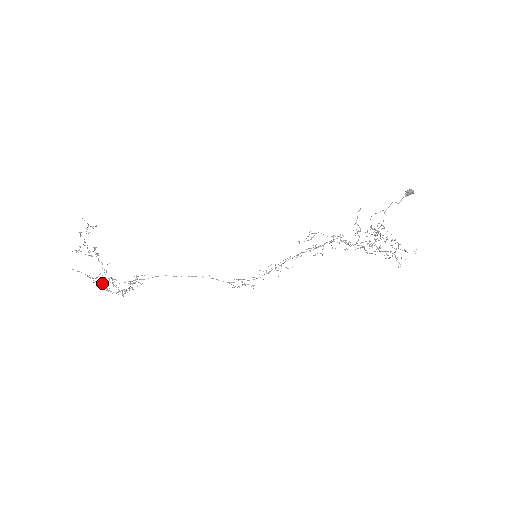
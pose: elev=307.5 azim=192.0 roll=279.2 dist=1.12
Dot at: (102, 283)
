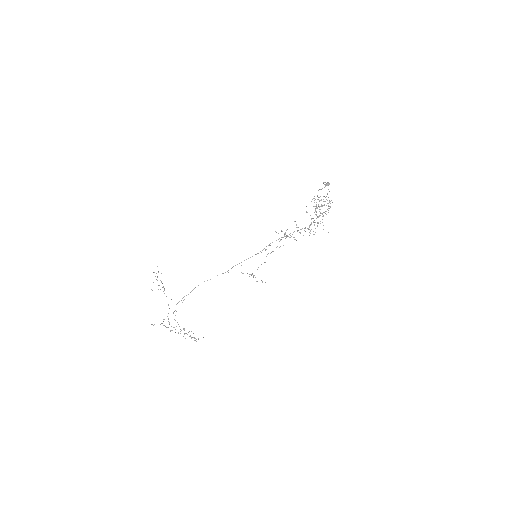
Dot at: occluded
